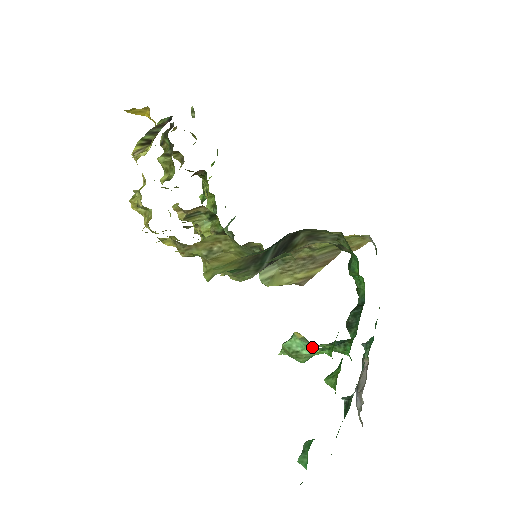
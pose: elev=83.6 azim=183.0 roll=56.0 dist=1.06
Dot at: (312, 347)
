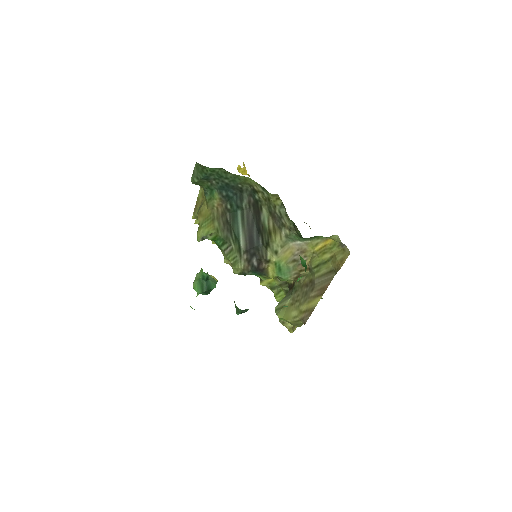
Dot at: occluded
